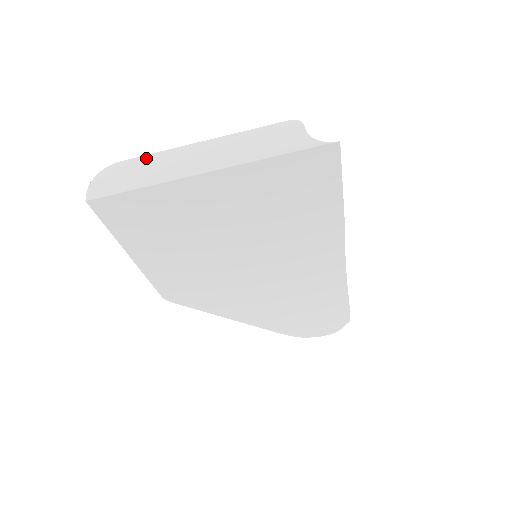
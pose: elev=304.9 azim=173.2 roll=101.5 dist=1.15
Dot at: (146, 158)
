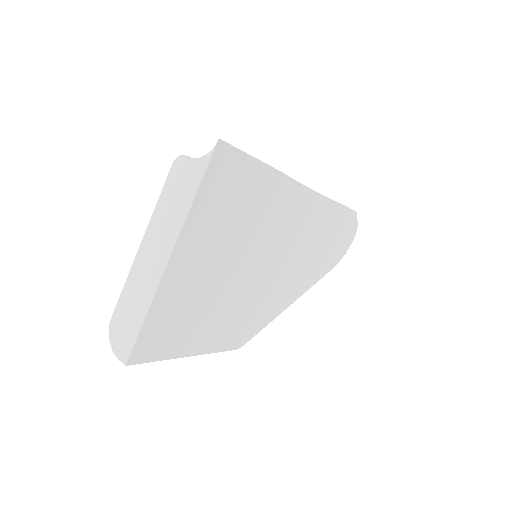
Dot at: (123, 295)
